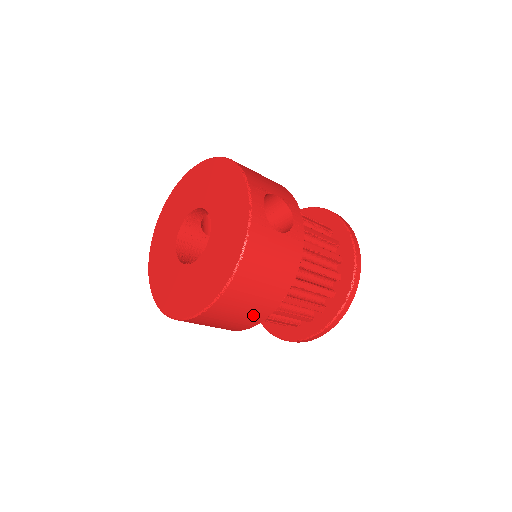
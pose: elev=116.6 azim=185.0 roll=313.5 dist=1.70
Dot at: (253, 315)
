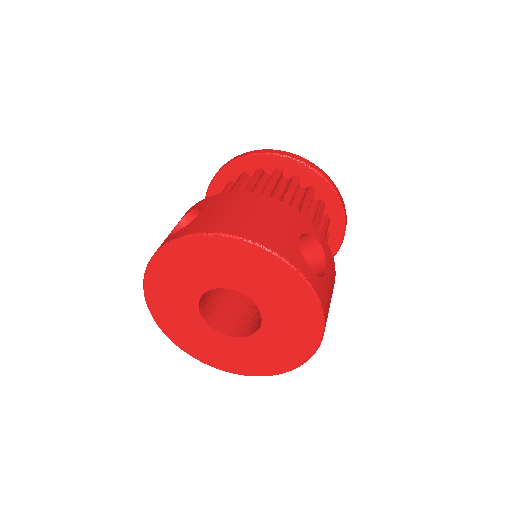
Dot at: occluded
